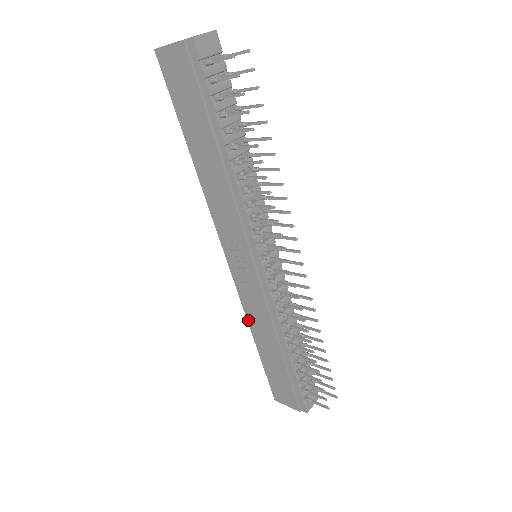
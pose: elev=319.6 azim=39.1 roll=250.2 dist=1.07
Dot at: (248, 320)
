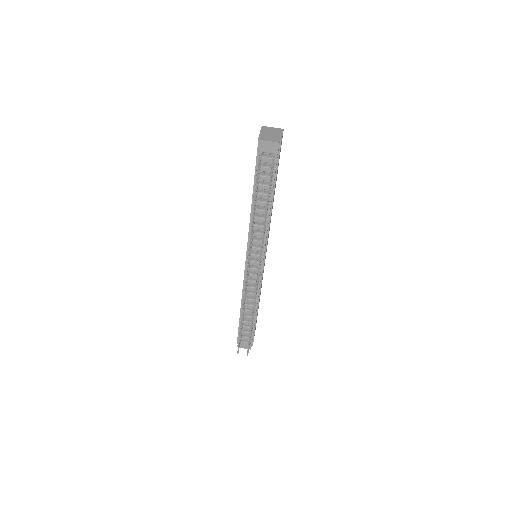
Dot at: occluded
